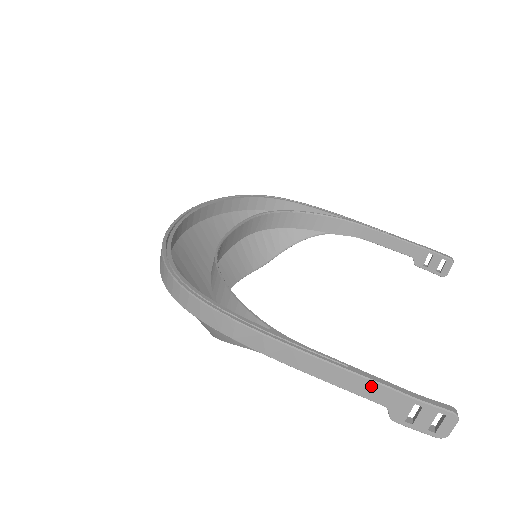
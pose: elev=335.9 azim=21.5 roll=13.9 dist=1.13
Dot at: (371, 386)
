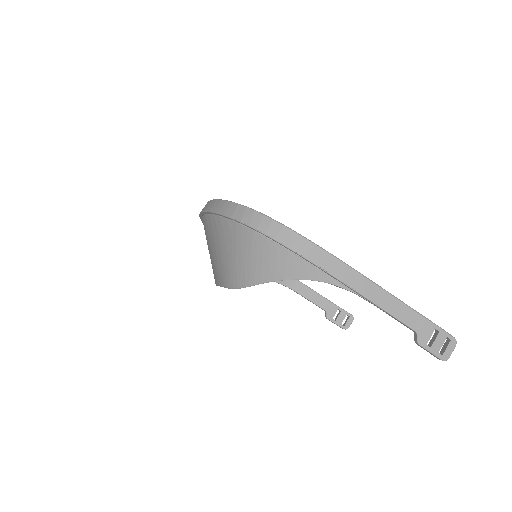
Dot at: (411, 313)
